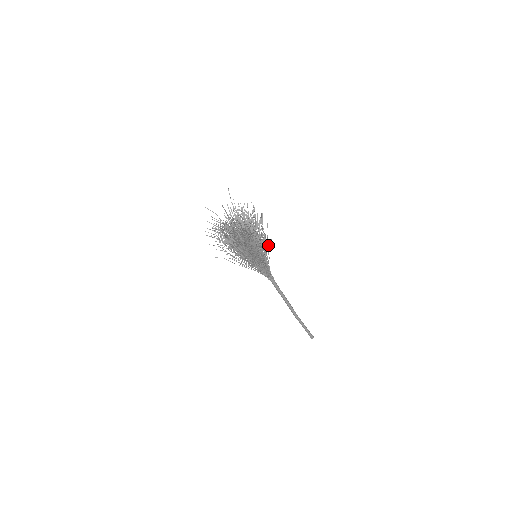
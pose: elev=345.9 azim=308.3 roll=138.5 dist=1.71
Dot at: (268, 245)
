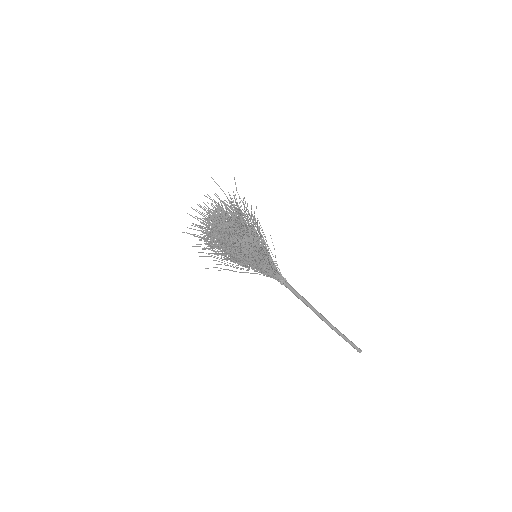
Dot at: (253, 260)
